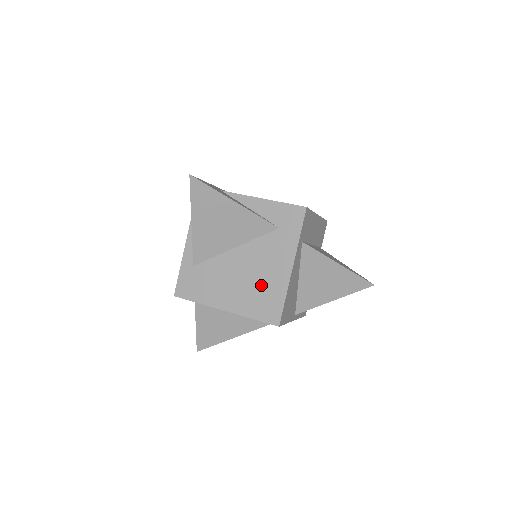
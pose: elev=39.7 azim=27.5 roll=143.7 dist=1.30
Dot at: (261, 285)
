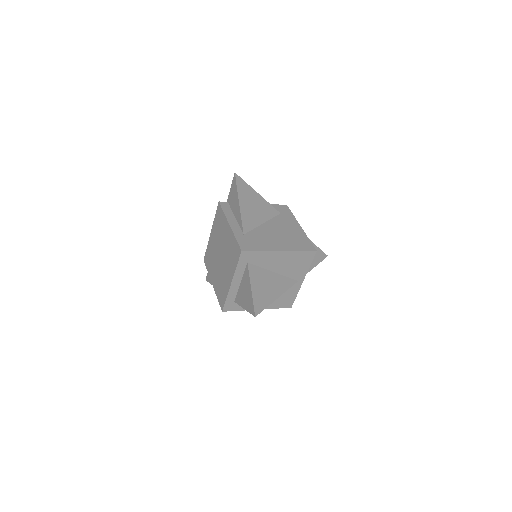
Dot at: (292, 236)
